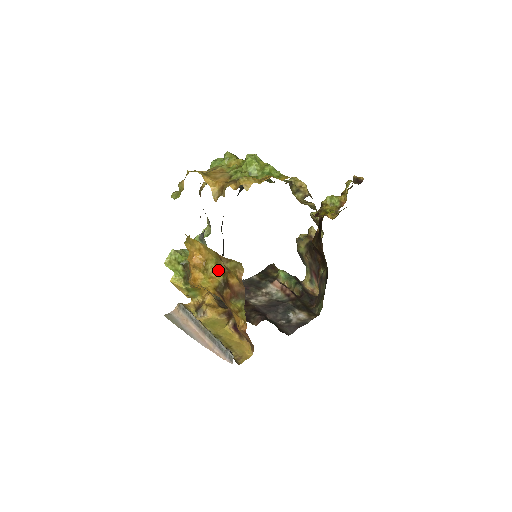
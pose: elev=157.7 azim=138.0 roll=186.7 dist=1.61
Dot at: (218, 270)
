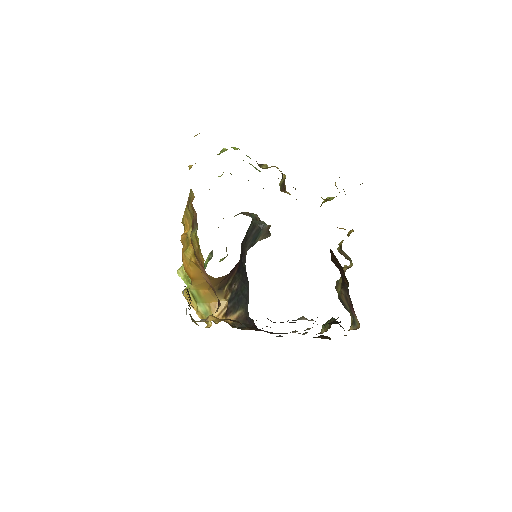
Dot at: occluded
